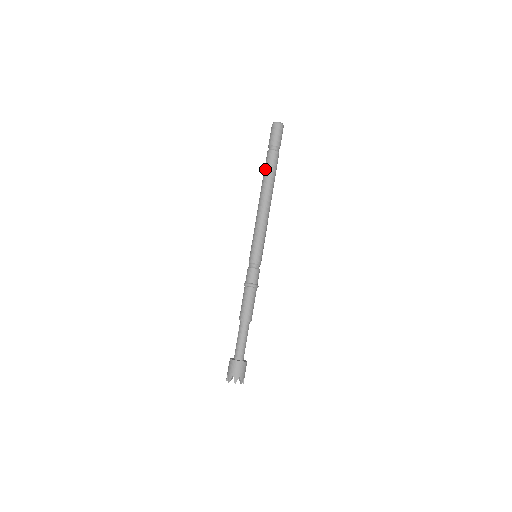
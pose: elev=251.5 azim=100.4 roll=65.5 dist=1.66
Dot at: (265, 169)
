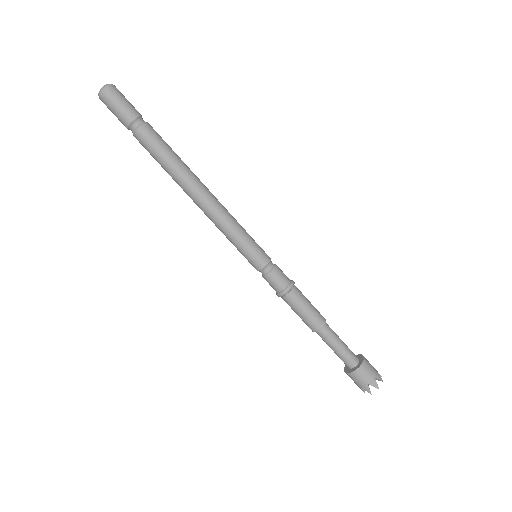
Dot at: (156, 158)
